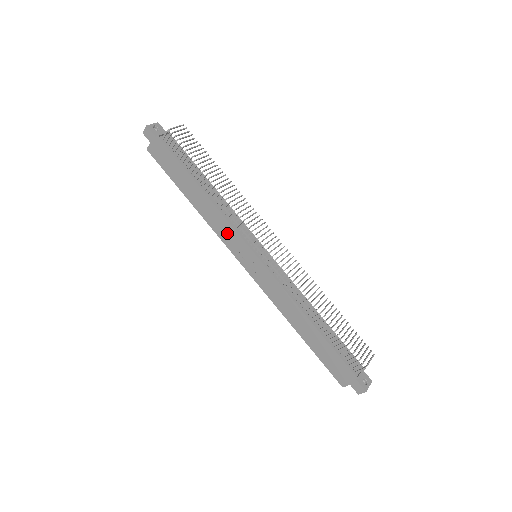
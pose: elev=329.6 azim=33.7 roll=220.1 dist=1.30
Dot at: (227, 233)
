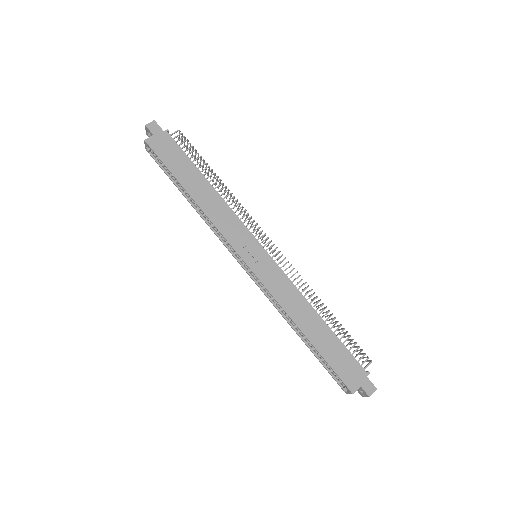
Dot at: (232, 227)
